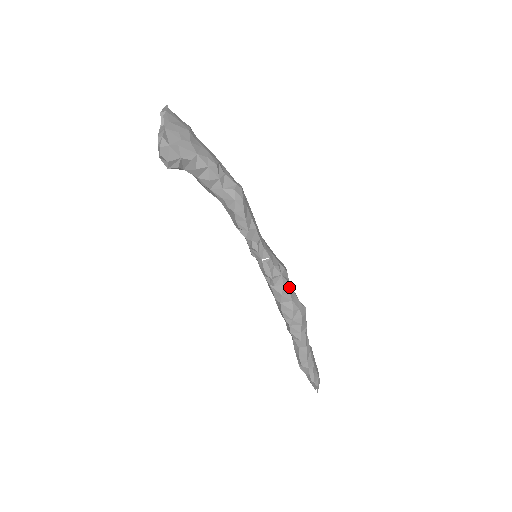
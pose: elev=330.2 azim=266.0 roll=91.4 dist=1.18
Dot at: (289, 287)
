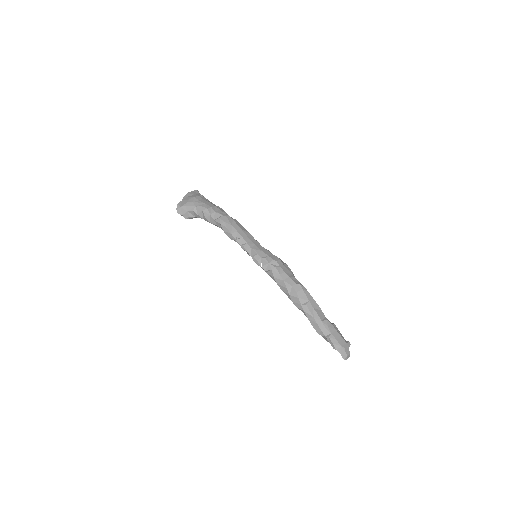
Dot at: (280, 271)
